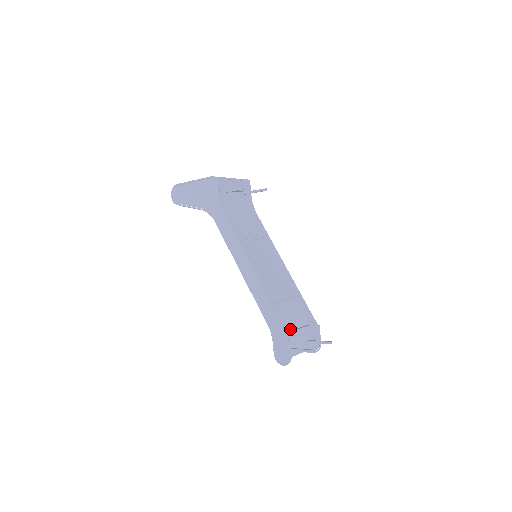
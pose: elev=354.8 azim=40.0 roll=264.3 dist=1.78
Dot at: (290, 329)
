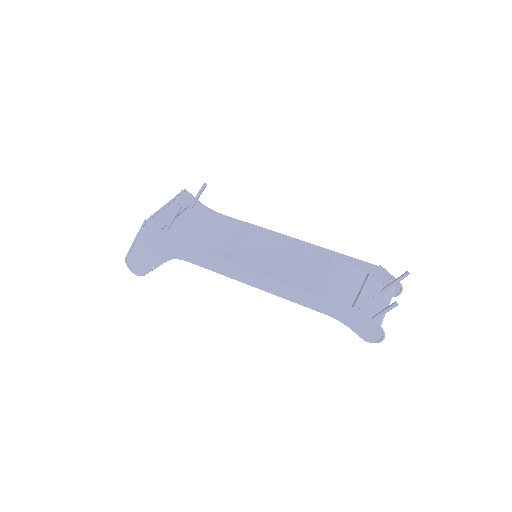
Dot at: (354, 297)
